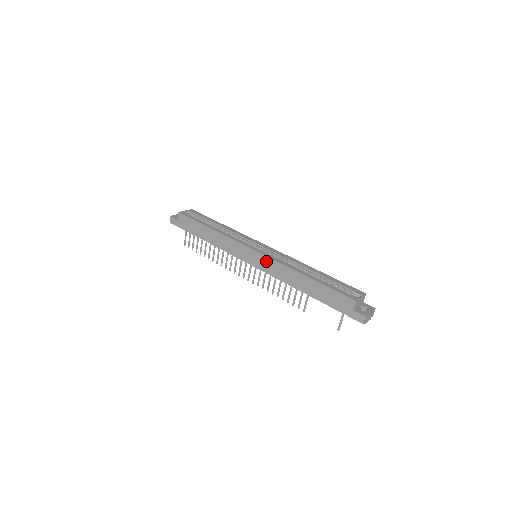
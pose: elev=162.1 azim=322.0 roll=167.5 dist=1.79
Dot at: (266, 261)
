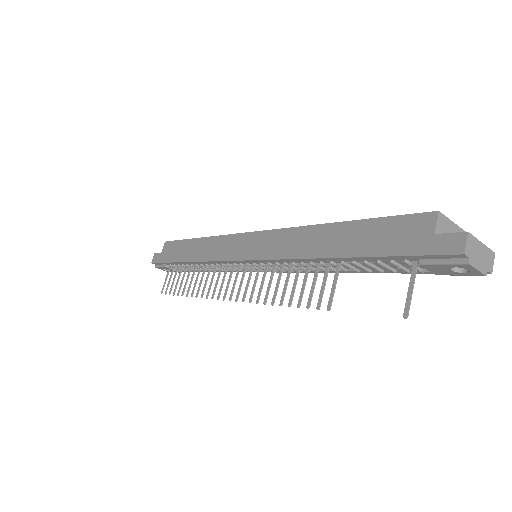
Dot at: (267, 238)
